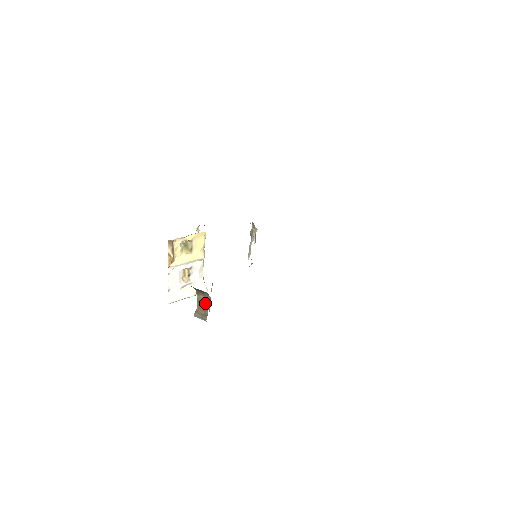
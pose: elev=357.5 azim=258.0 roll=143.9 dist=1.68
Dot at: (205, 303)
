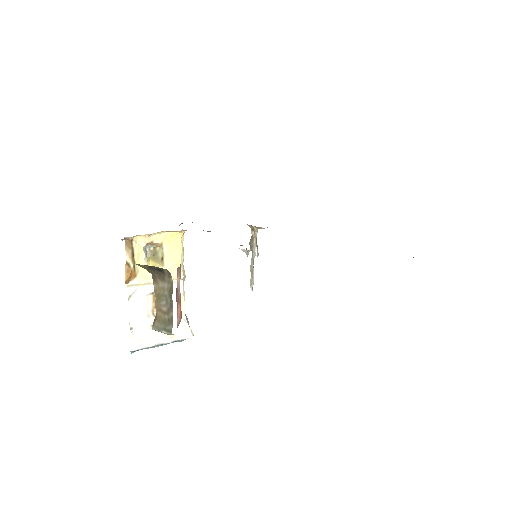
Dot at: (167, 296)
